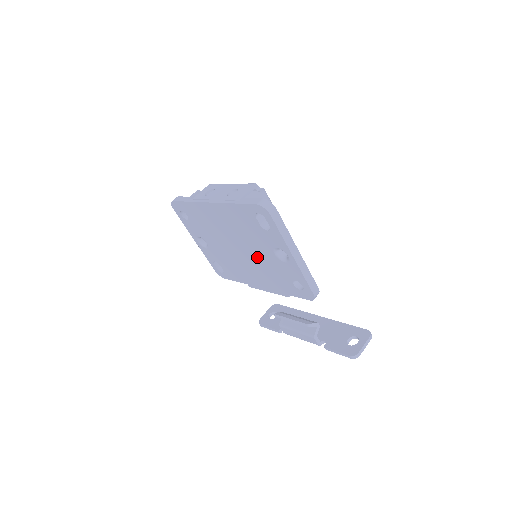
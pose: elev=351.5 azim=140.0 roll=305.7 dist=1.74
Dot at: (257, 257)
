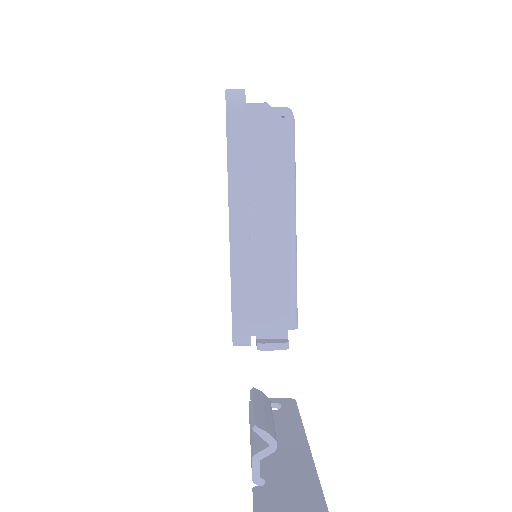
Dot at: occluded
